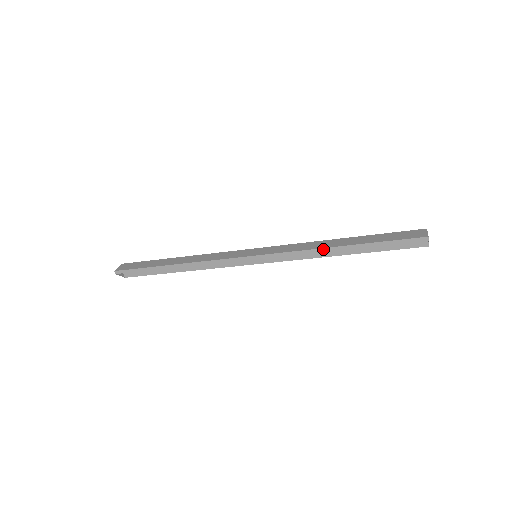
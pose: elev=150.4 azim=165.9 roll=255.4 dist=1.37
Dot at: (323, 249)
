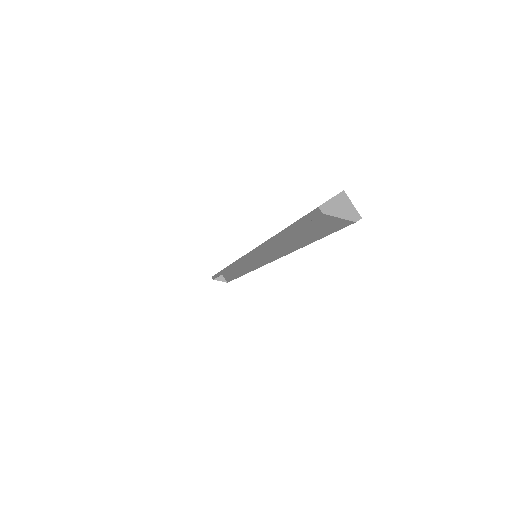
Dot at: (266, 243)
